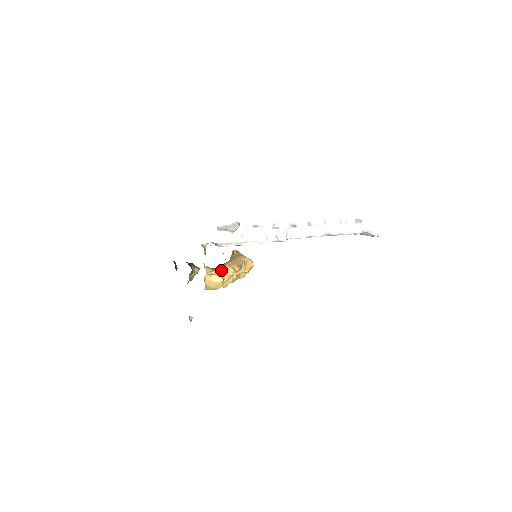
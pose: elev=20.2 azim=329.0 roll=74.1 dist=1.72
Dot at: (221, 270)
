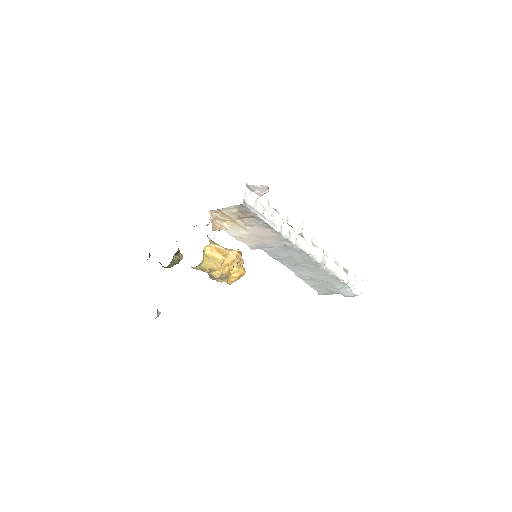
Dot at: (224, 248)
